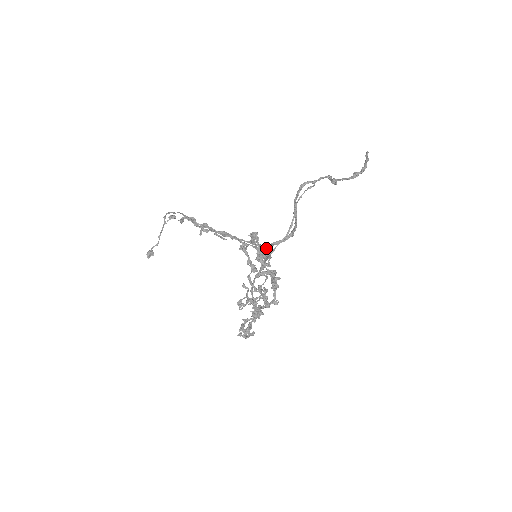
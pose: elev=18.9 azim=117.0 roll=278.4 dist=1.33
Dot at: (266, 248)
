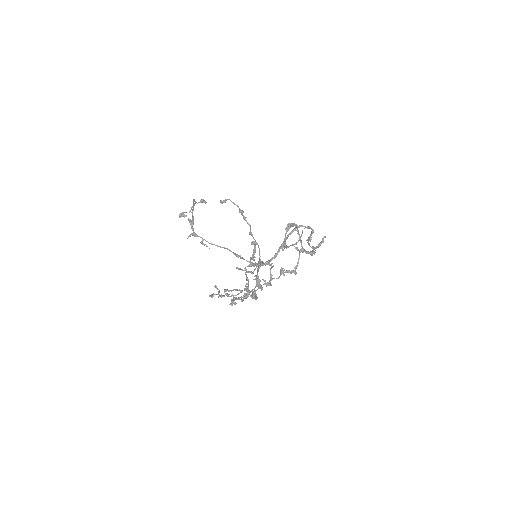
Dot at: occluded
